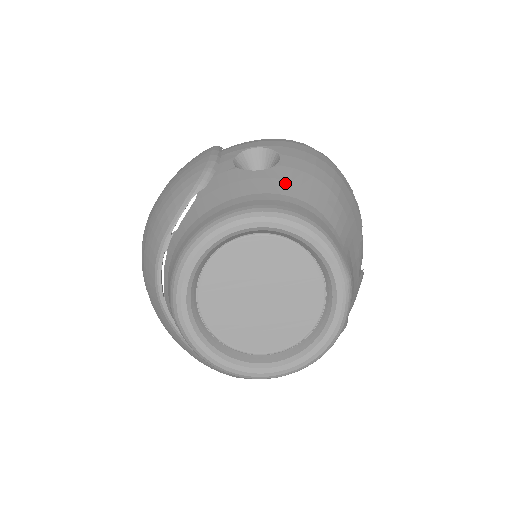
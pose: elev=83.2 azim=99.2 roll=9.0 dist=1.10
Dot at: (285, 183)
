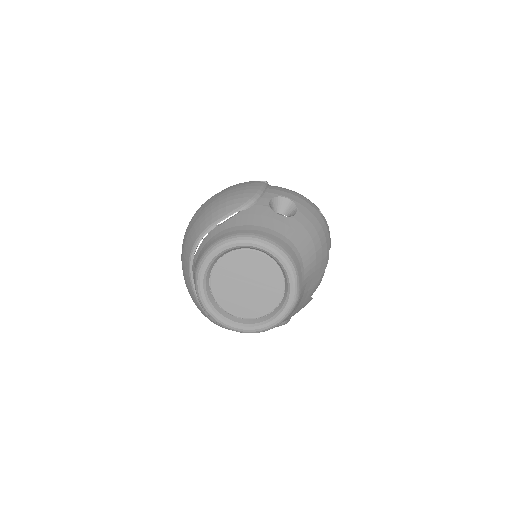
Dot at: (291, 231)
